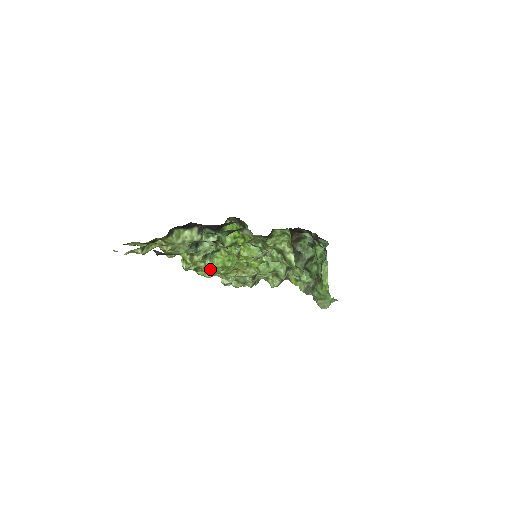
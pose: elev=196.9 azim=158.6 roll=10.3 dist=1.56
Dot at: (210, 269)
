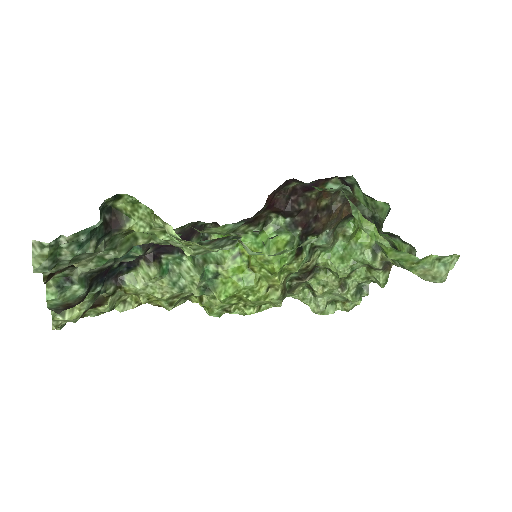
Dot at: (241, 302)
